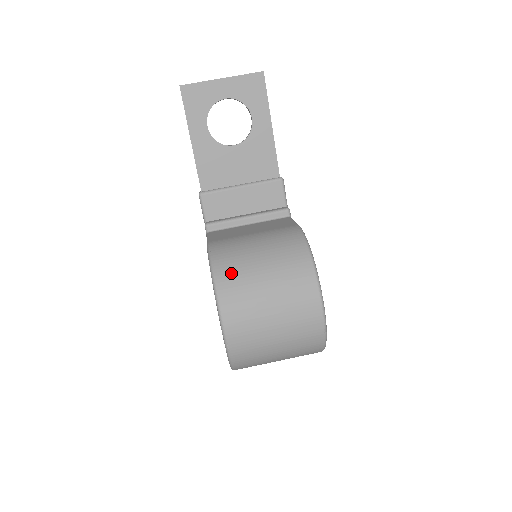
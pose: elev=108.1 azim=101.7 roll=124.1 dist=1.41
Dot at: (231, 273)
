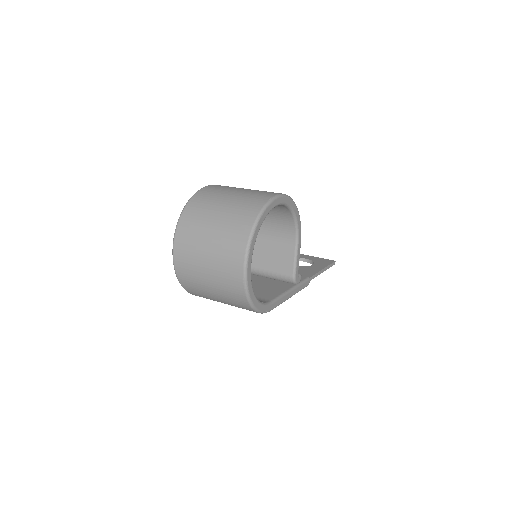
Dot at: occluded
